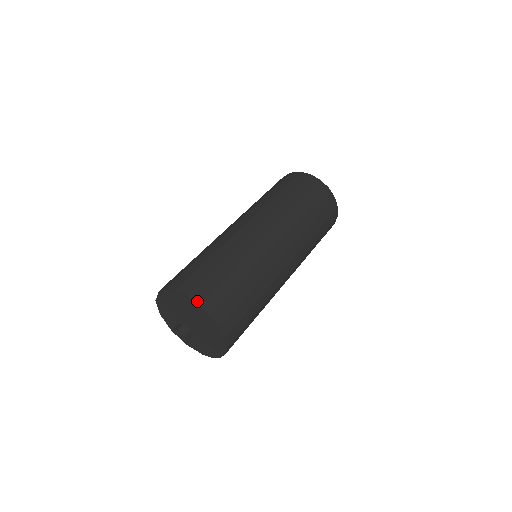
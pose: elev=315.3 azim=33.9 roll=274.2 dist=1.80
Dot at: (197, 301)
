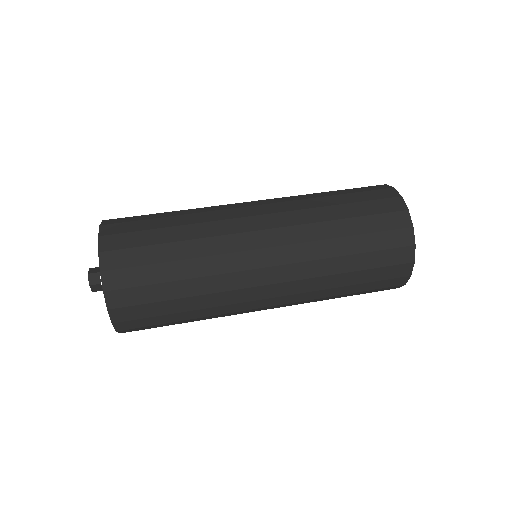
Dot at: (102, 267)
